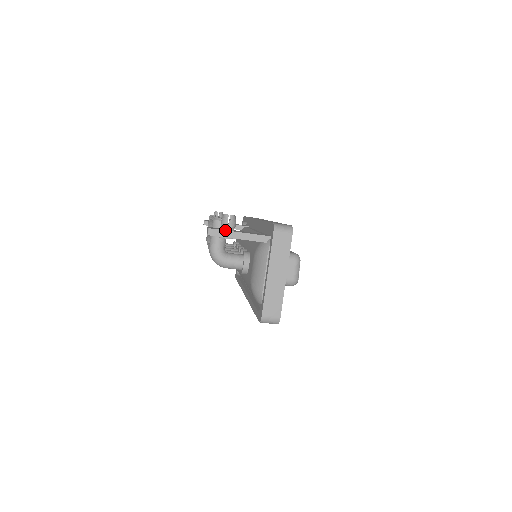
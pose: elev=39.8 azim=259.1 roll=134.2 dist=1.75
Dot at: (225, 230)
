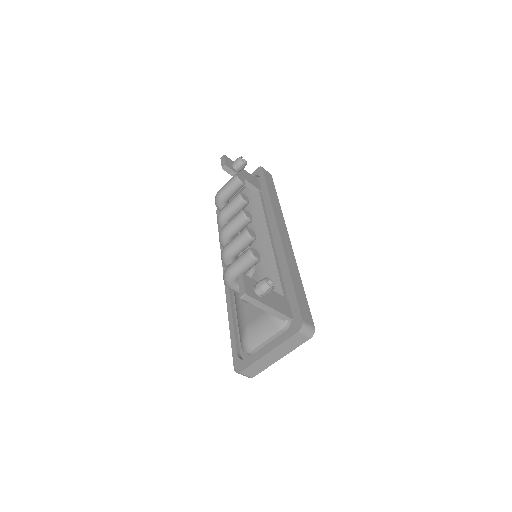
Dot at: (258, 301)
